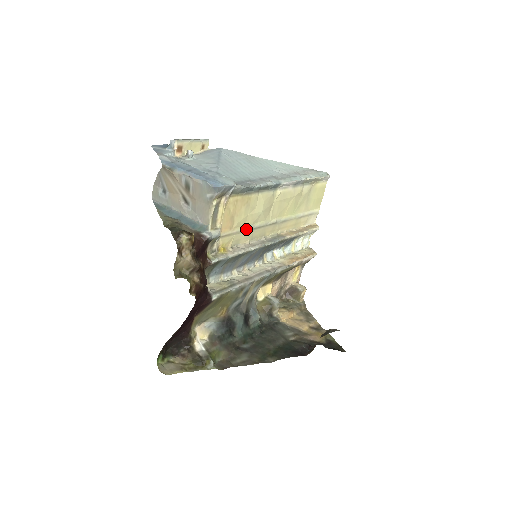
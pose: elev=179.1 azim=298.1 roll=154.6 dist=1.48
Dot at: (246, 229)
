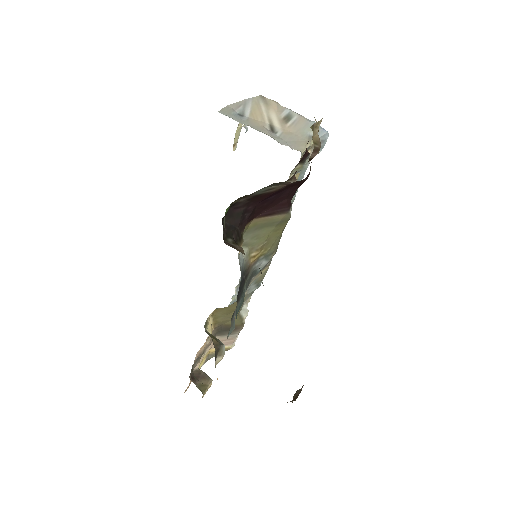
Dot at: occluded
